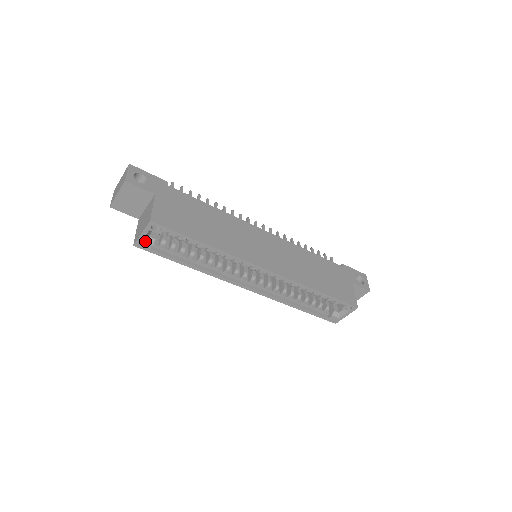
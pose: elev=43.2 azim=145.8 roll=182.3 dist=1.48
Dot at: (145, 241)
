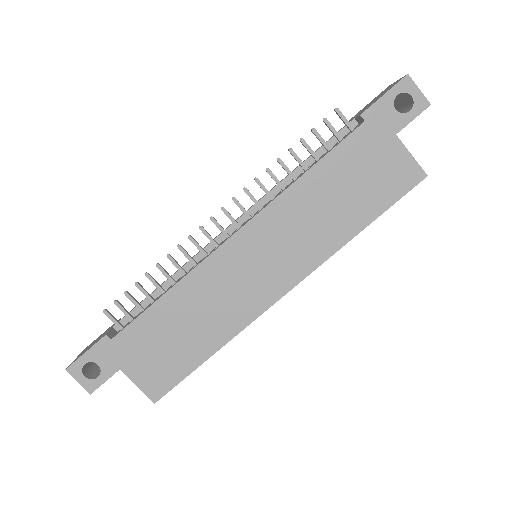
Dot at: occluded
